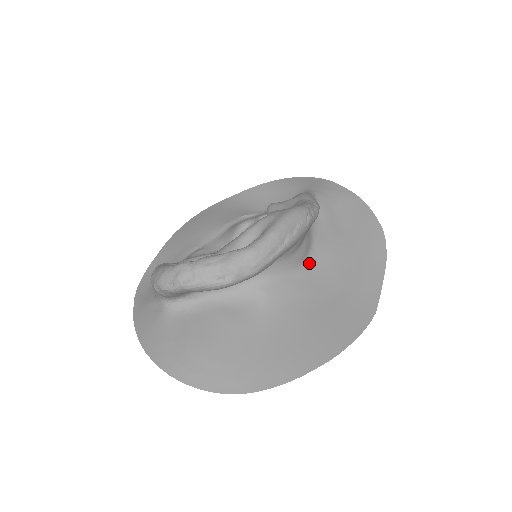
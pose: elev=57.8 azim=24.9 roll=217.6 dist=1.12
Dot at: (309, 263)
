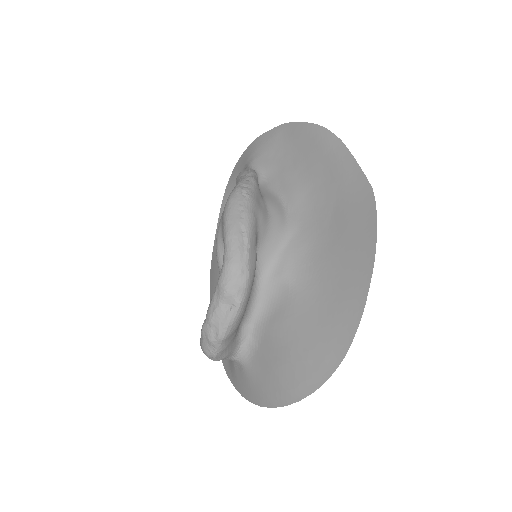
Dot at: (293, 215)
